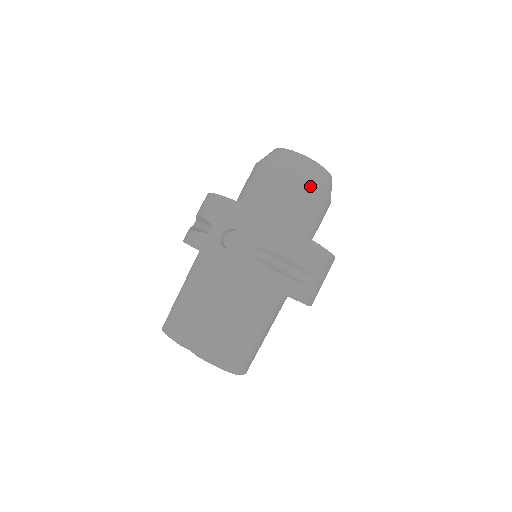
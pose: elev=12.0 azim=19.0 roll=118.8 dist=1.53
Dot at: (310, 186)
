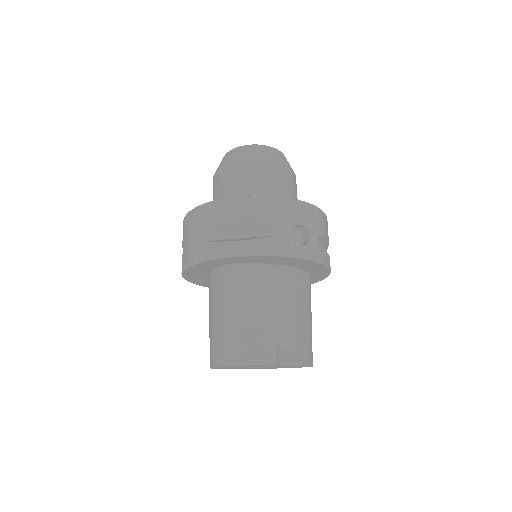
Dot at: occluded
